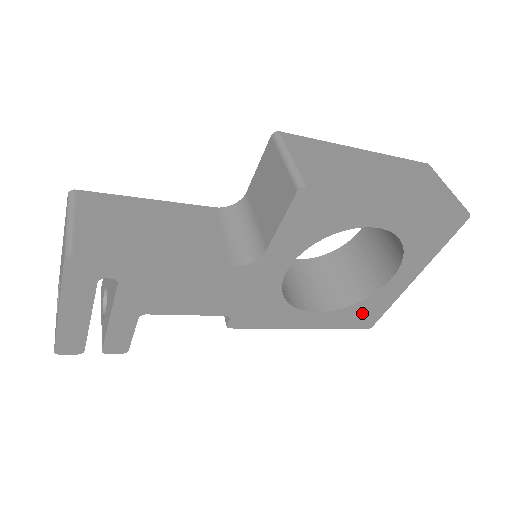
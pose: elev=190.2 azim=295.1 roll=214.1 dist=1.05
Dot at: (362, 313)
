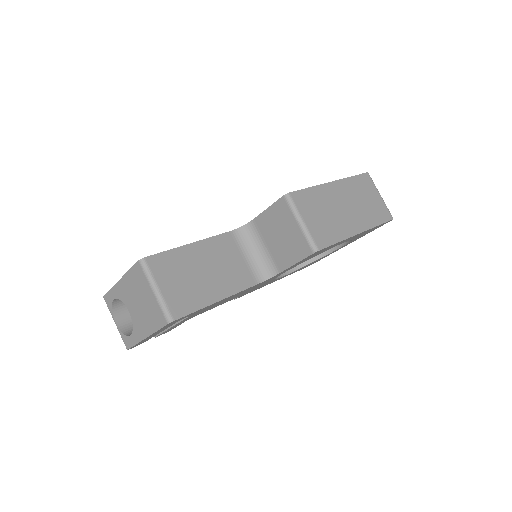
Dot at: occluded
